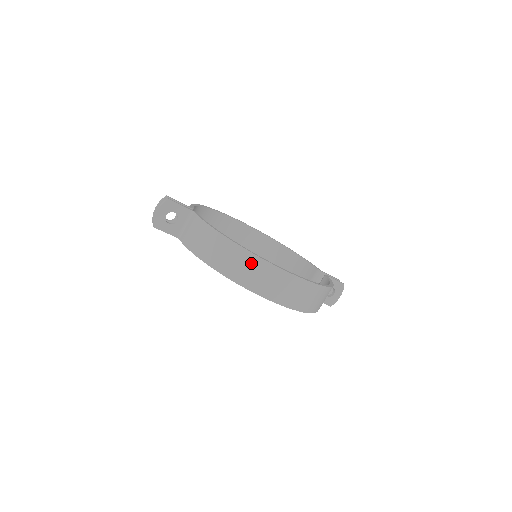
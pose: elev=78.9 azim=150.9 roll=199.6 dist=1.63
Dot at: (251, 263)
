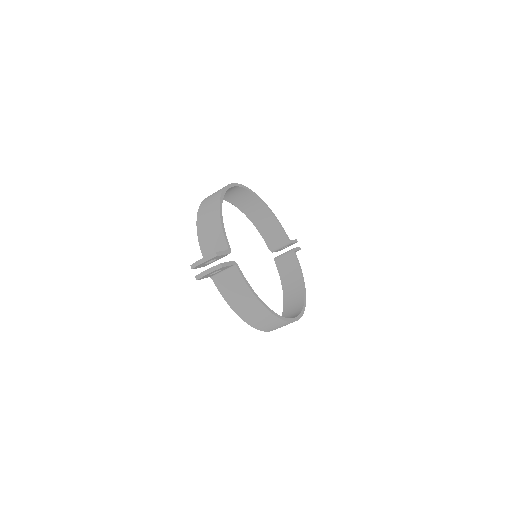
Dot at: (277, 323)
